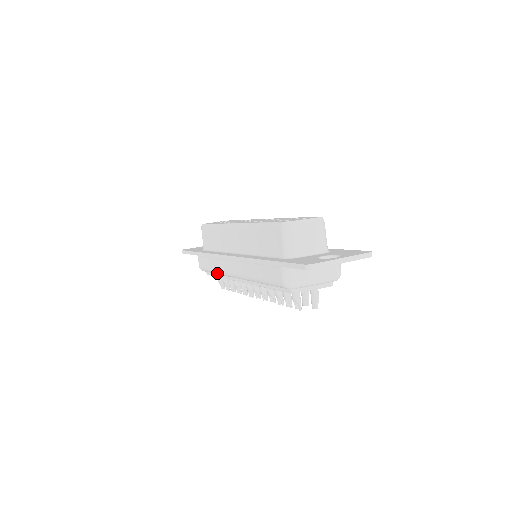
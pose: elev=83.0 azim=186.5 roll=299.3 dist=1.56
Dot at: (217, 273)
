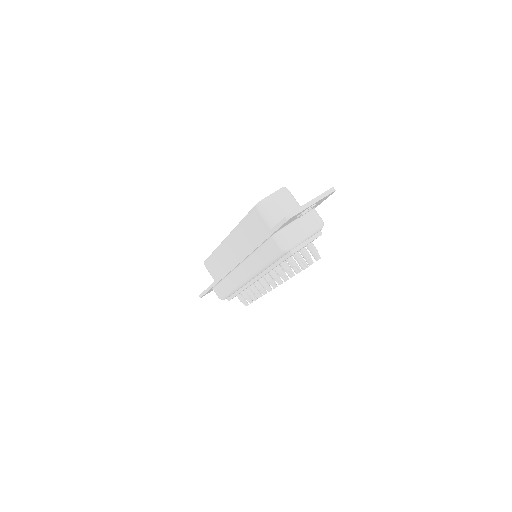
Dot at: (234, 290)
